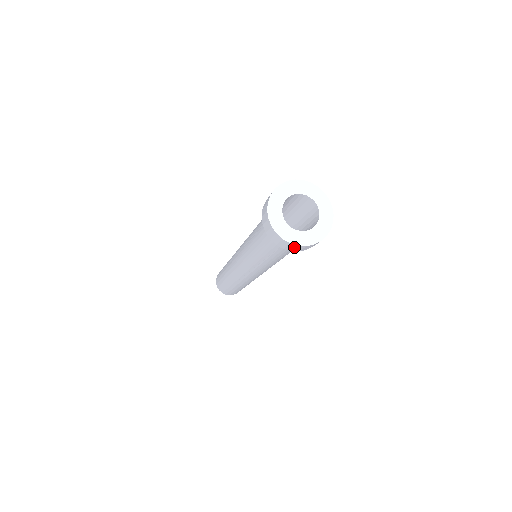
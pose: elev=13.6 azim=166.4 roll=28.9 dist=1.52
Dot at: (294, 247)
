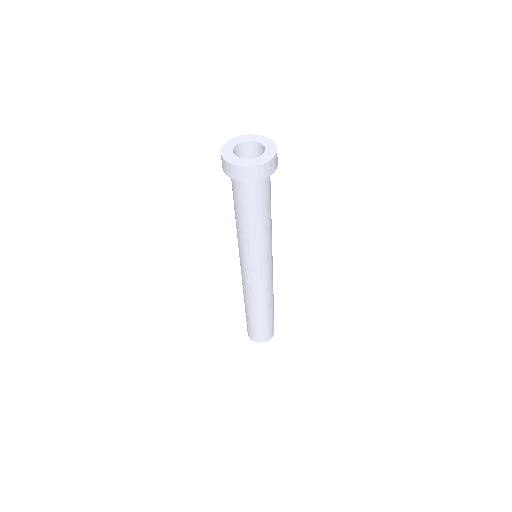
Dot at: (226, 165)
